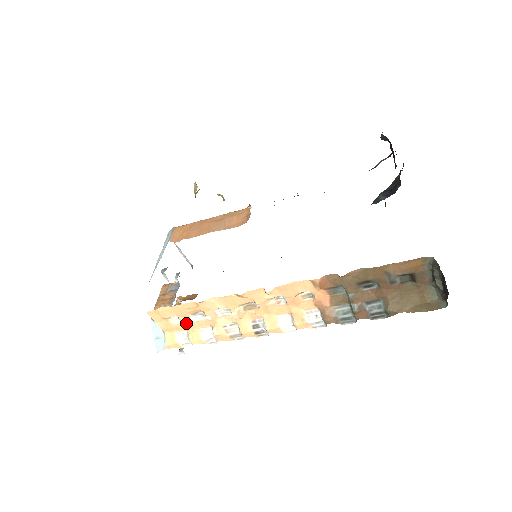
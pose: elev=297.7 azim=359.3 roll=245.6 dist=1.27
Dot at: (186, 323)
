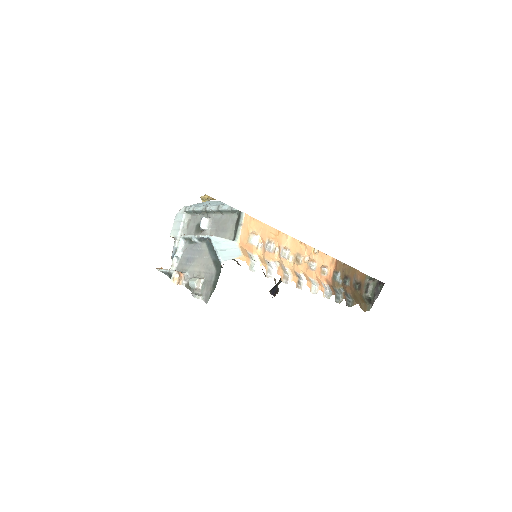
Dot at: (263, 244)
